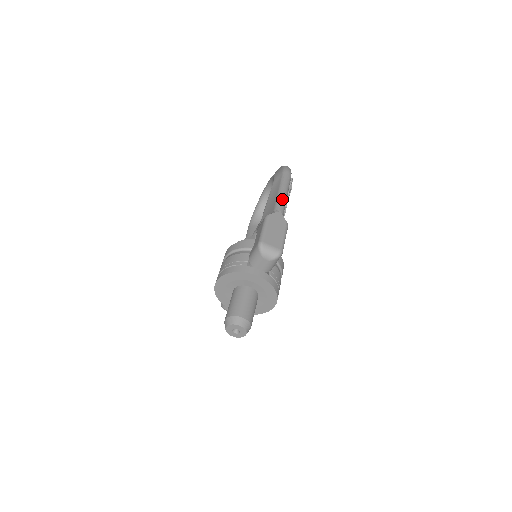
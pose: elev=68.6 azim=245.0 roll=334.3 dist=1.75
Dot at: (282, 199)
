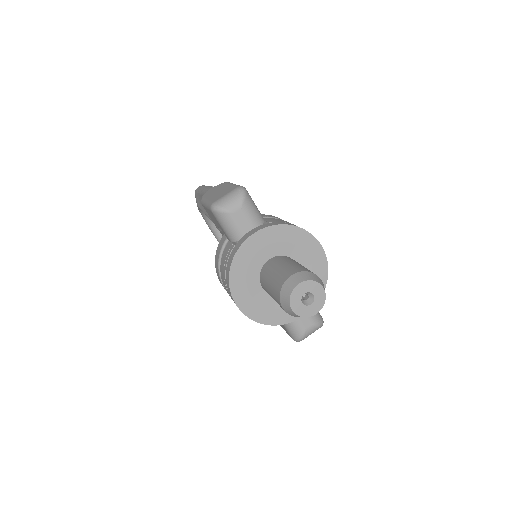
Dot at: (206, 188)
